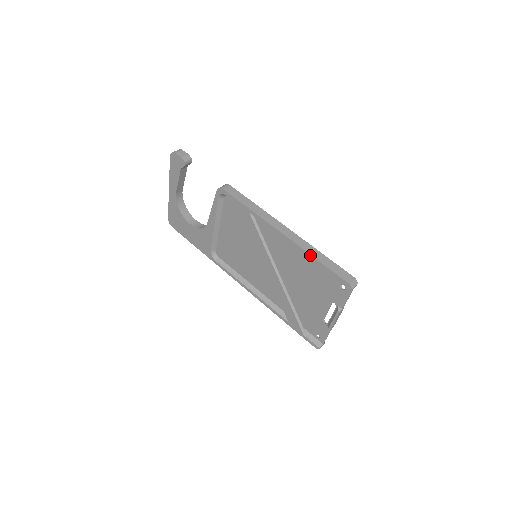
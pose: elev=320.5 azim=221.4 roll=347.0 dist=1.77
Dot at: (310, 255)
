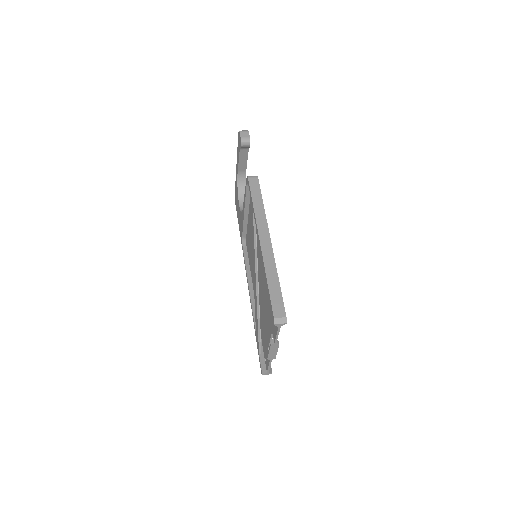
Dot at: (265, 272)
